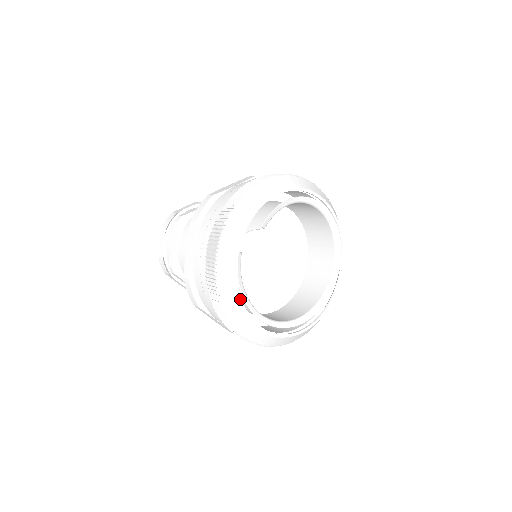
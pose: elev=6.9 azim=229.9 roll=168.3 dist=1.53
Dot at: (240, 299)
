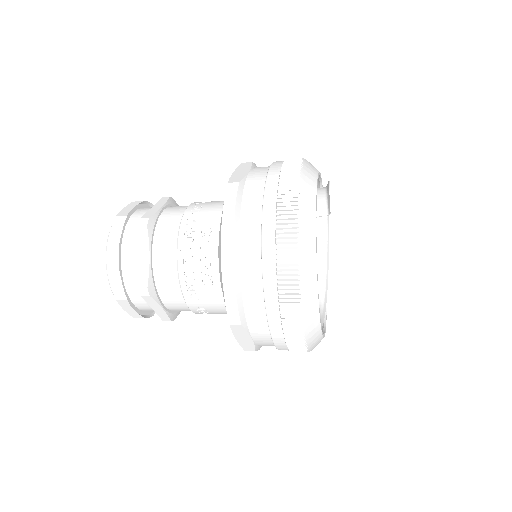
Dot at: (318, 299)
